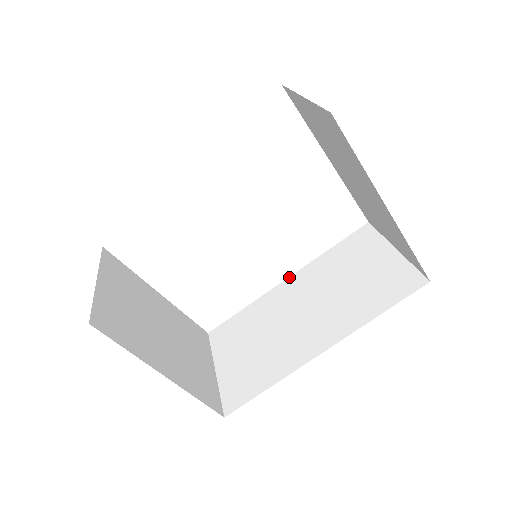
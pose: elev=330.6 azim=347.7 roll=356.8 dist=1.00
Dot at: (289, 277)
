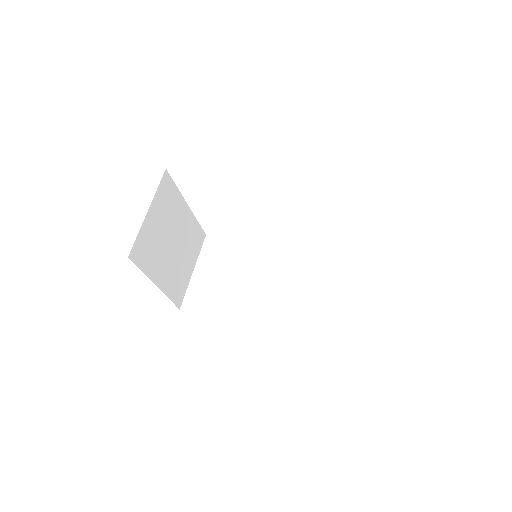
Dot at: (279, 247)
